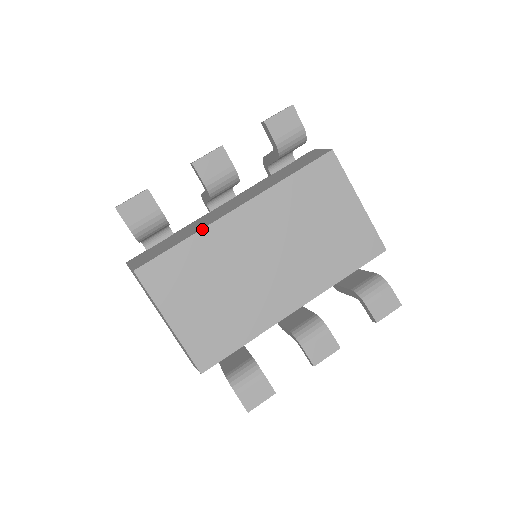
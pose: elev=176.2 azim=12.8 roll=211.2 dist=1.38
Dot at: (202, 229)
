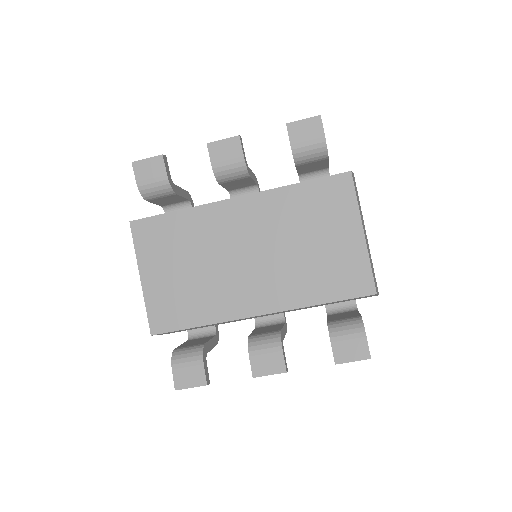
Dot at: (198, 206)
